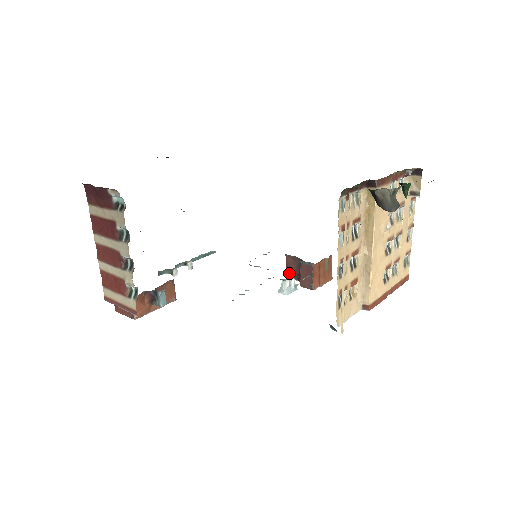
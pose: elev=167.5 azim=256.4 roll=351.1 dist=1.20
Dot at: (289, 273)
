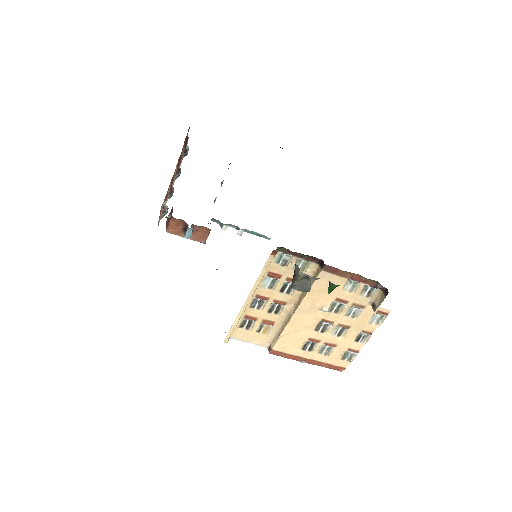
Dot at: occluded
